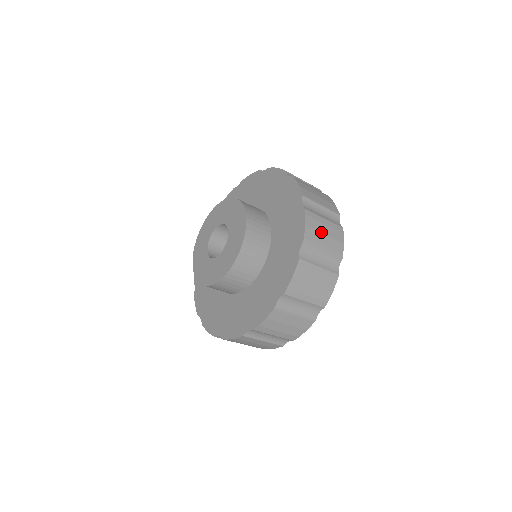
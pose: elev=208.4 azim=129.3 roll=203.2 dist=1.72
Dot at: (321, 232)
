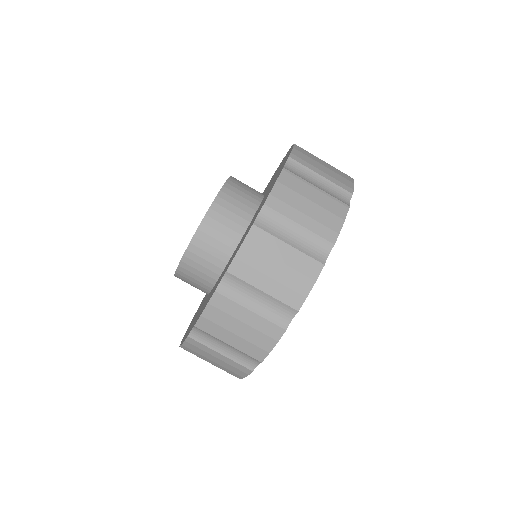
Dot at: occluded
